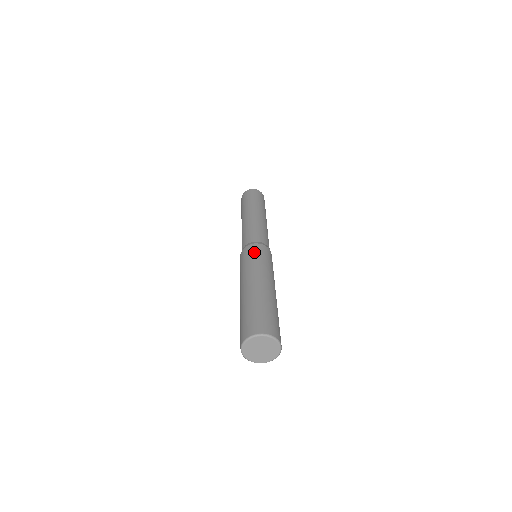
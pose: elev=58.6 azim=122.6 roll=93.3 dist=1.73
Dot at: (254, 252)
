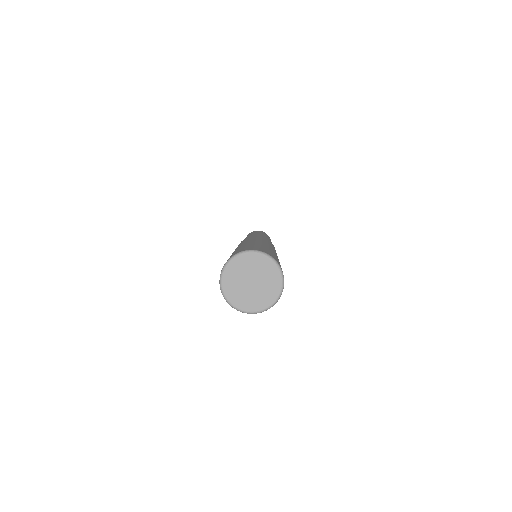
Dot at: (270, 242)
